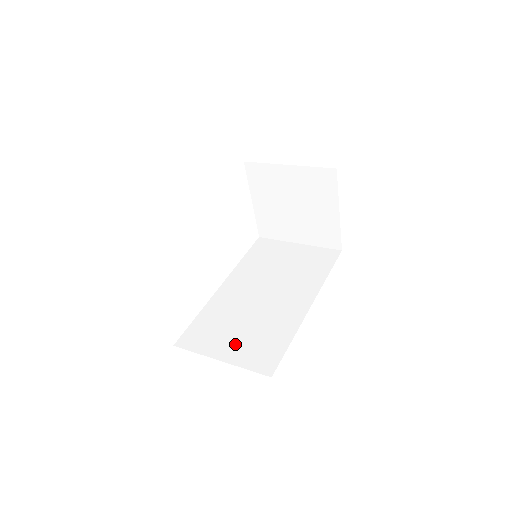
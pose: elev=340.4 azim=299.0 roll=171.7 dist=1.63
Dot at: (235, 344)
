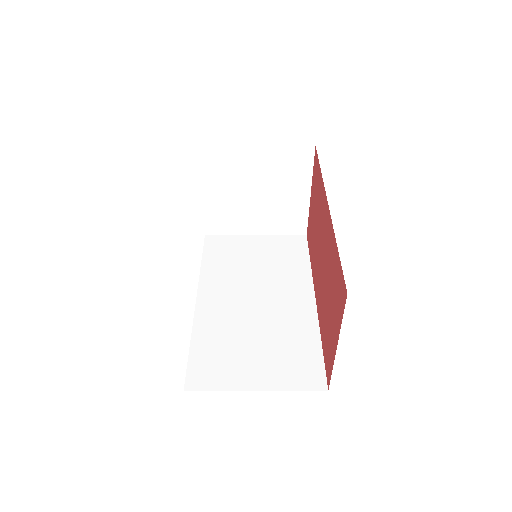
Dot at: (261, 365)
